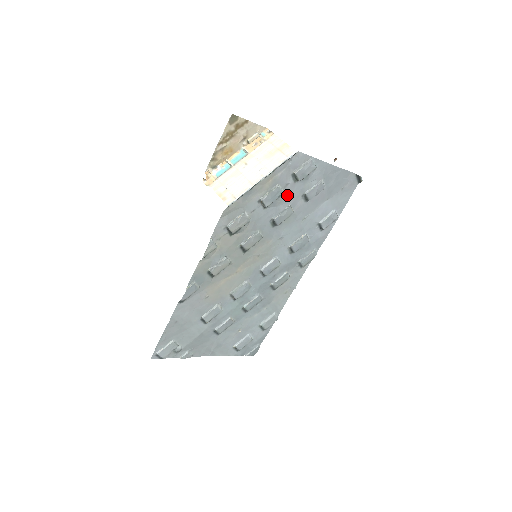
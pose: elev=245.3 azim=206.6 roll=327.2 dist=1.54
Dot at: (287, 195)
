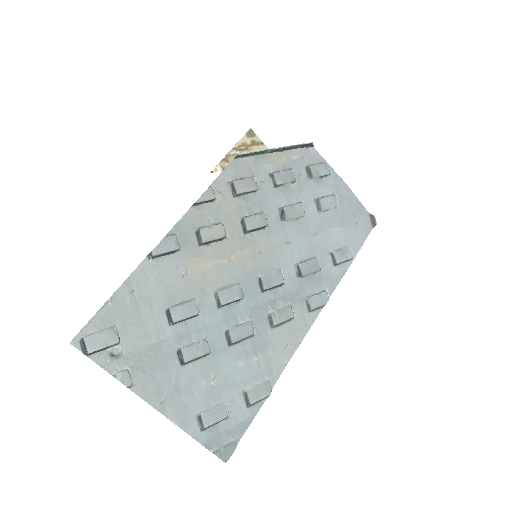
Dot at: (299, 188)
